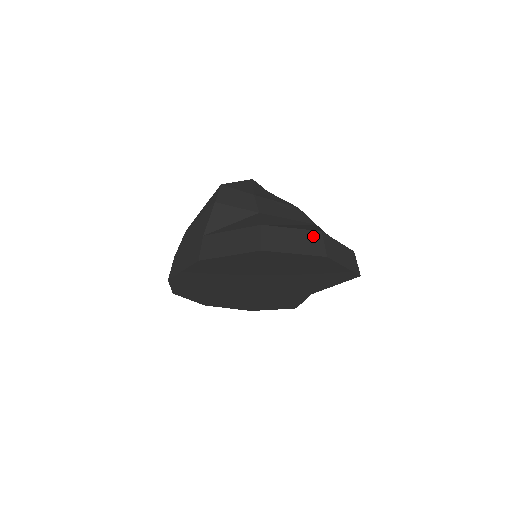
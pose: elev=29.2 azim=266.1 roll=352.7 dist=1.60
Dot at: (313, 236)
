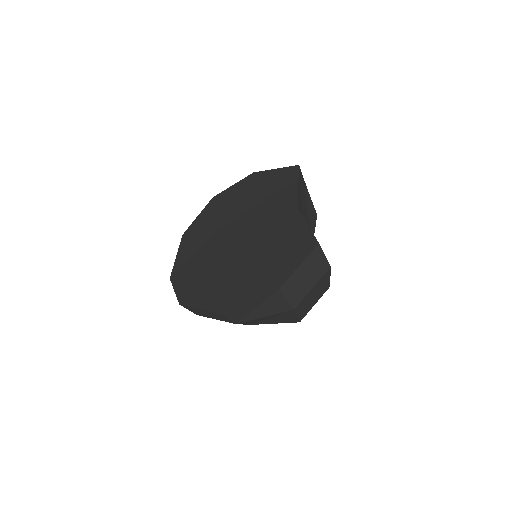
Dot at: occluded
